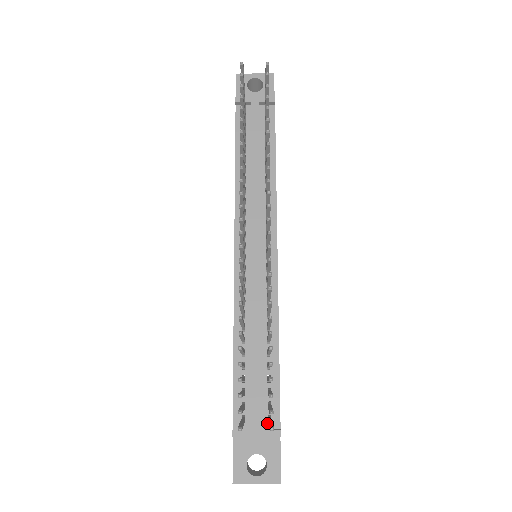
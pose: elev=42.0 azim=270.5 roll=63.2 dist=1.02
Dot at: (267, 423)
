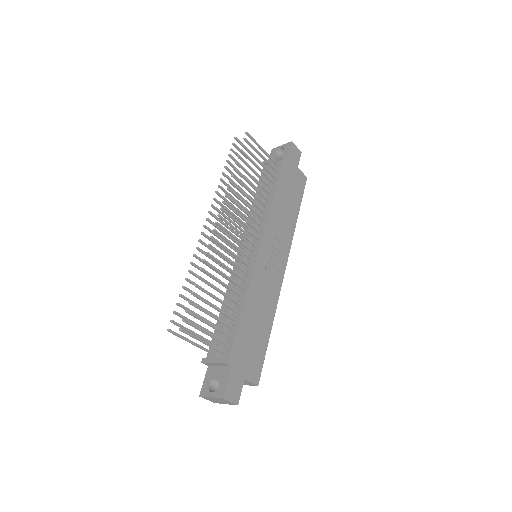
Dot at: (223, 356)
